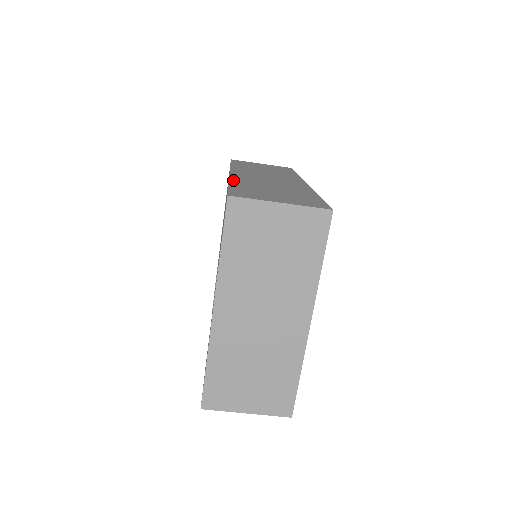
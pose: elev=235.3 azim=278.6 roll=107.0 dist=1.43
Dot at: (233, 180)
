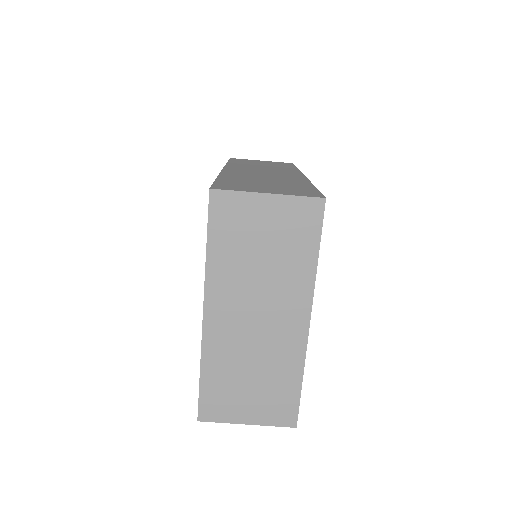
Dot at: (223, 175)
